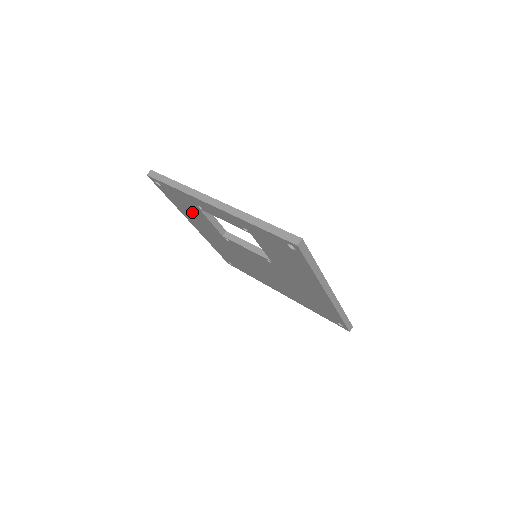
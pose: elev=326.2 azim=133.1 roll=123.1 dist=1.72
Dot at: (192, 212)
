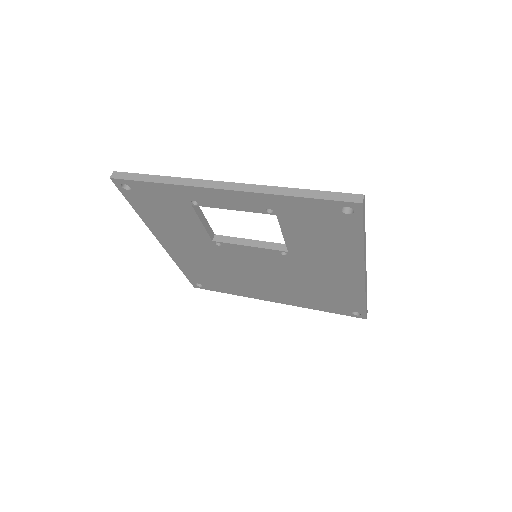
Dot at: (172, 218)
